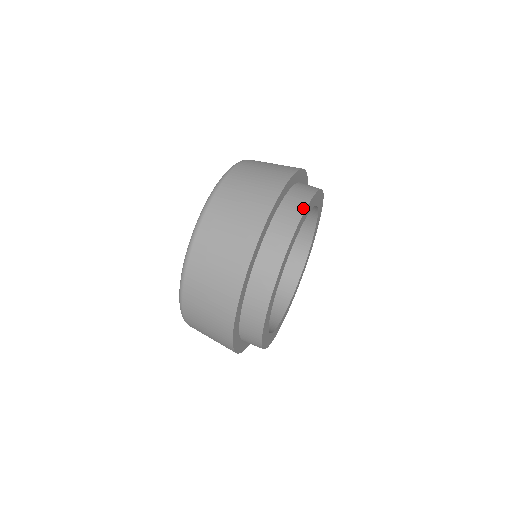
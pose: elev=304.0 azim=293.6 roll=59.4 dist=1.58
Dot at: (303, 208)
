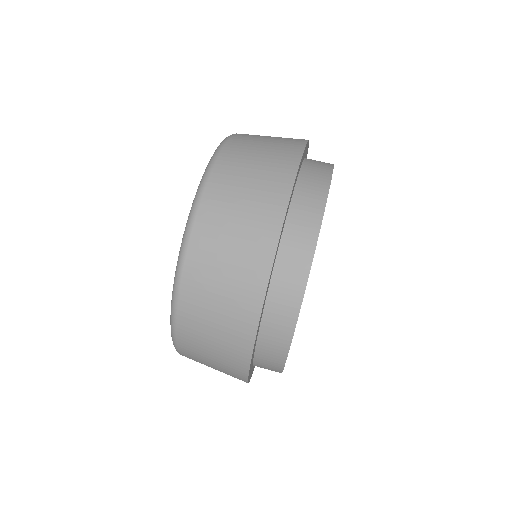
Dot at: (320, 214)
